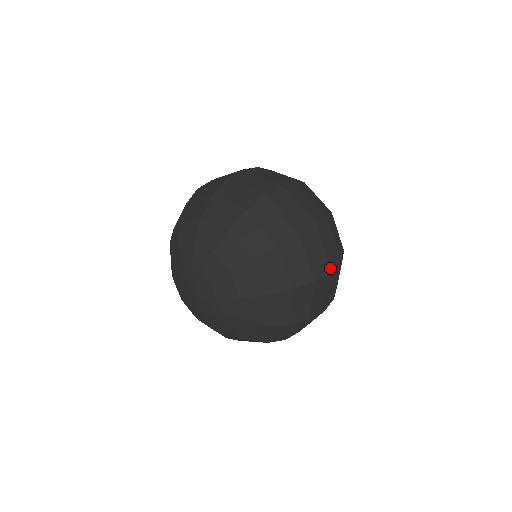
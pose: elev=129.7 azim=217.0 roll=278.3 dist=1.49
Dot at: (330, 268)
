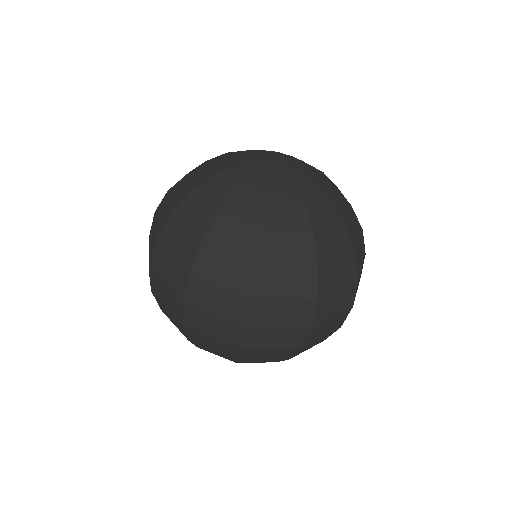
Dot at: occluded
